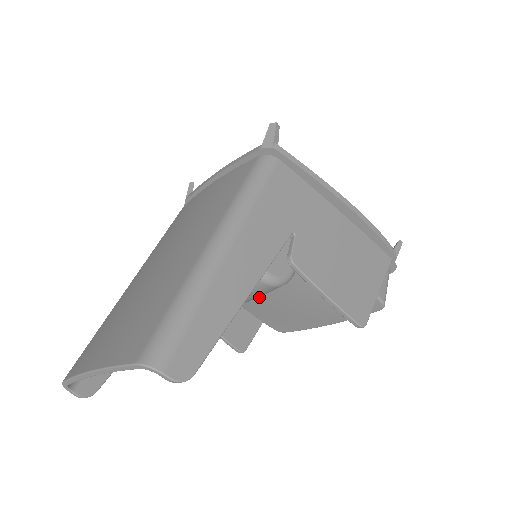
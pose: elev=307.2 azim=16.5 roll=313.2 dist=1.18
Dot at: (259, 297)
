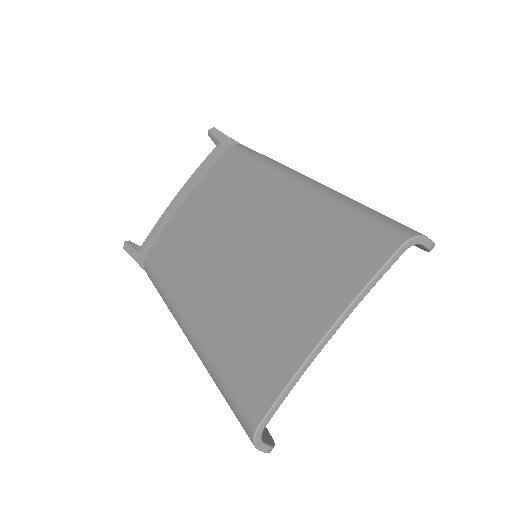
Dot at: occluded
